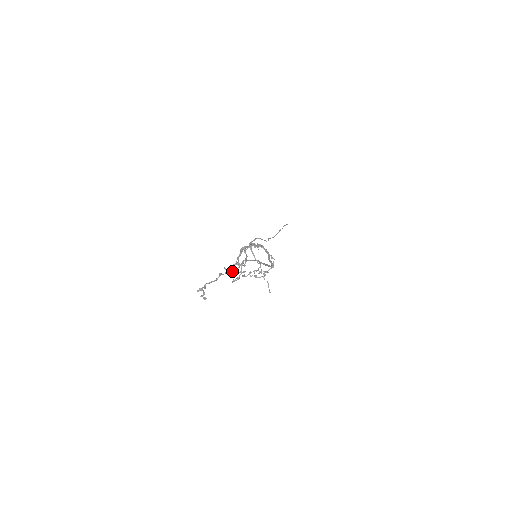
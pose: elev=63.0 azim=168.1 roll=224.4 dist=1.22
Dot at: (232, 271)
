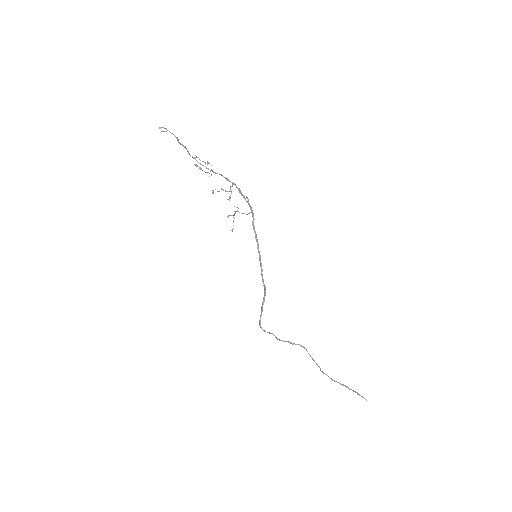
Dot at: occluded
